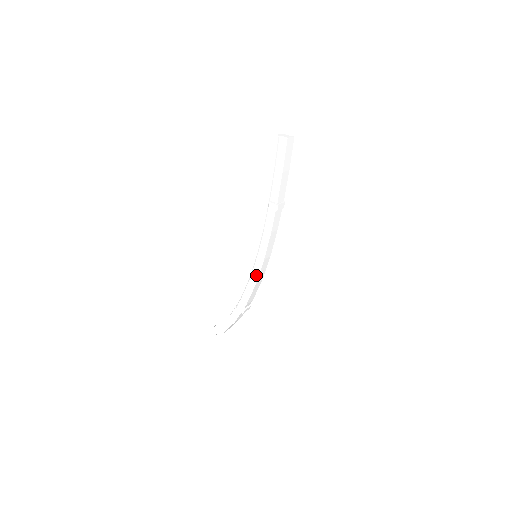
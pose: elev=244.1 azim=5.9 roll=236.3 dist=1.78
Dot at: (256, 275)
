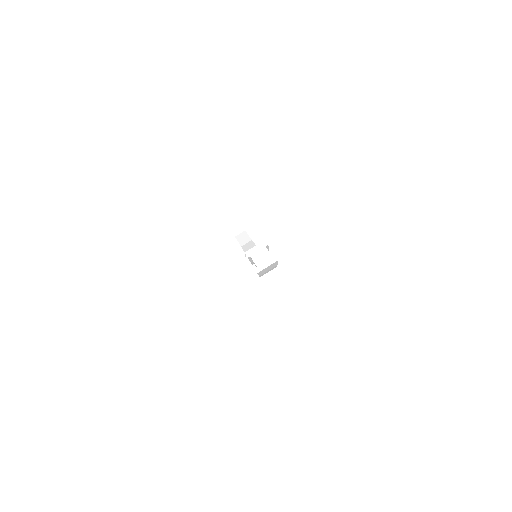
Dot at: occluded
